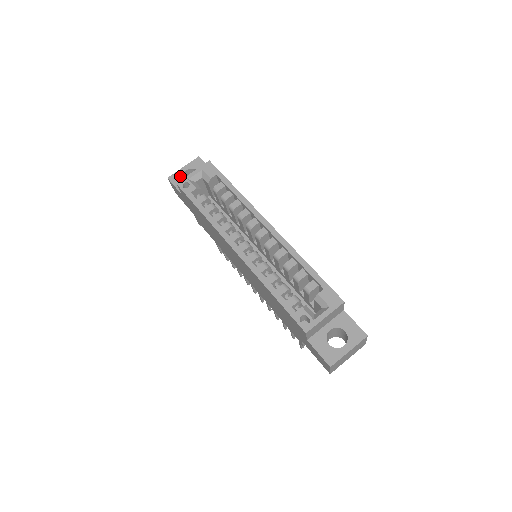
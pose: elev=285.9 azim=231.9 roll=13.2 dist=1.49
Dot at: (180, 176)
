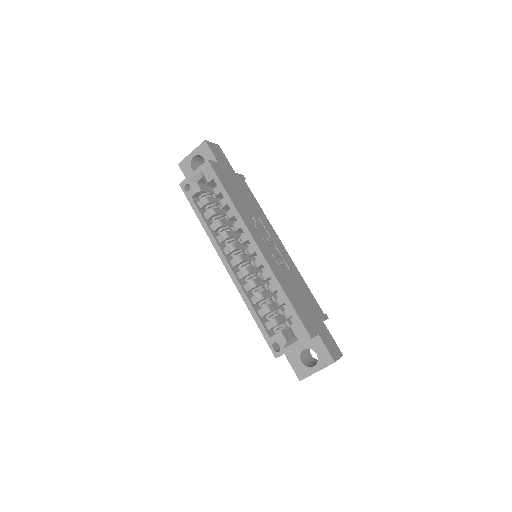
Dot at: (188, 163)
